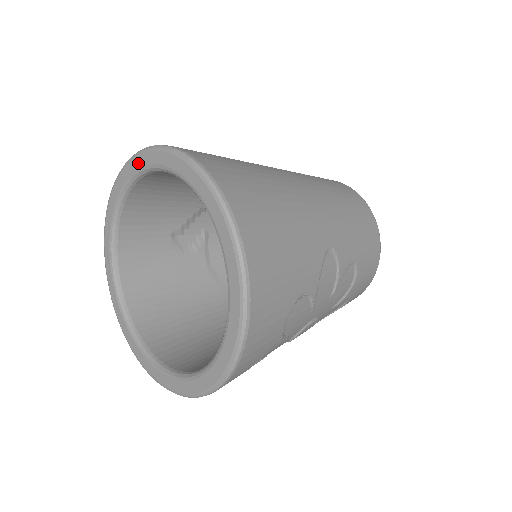
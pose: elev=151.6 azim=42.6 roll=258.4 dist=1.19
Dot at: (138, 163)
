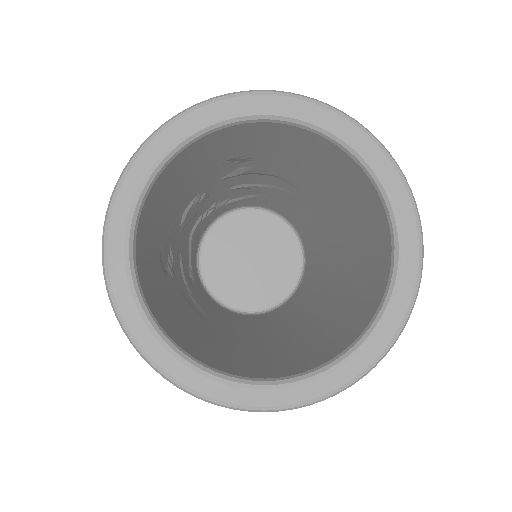
Dot at: (200, 117)
